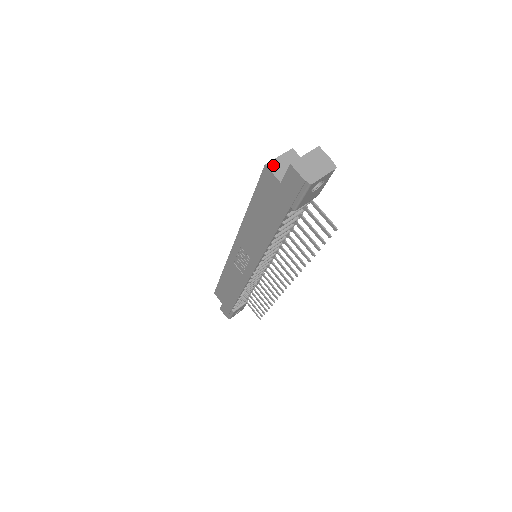
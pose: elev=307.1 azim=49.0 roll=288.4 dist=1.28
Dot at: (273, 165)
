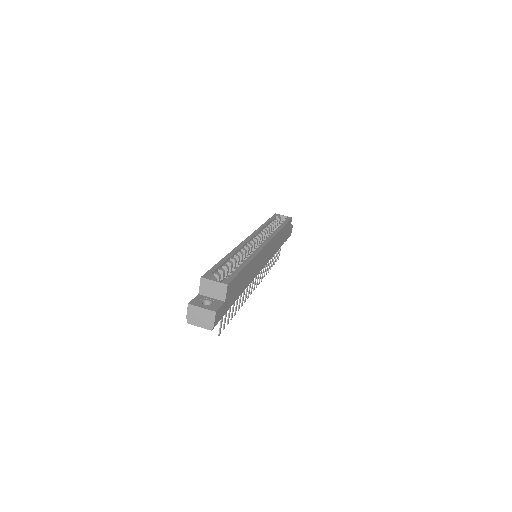
Dot at: (205, 282)
